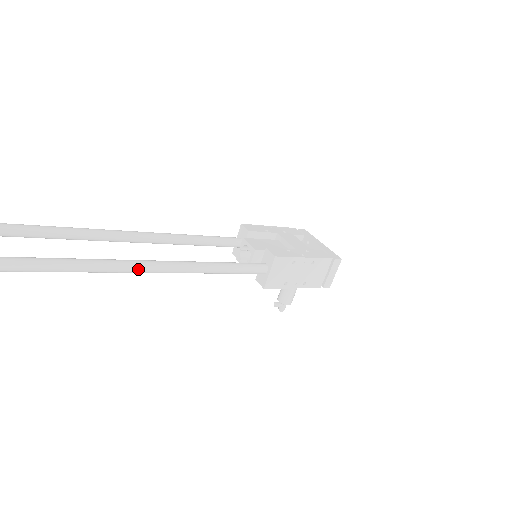
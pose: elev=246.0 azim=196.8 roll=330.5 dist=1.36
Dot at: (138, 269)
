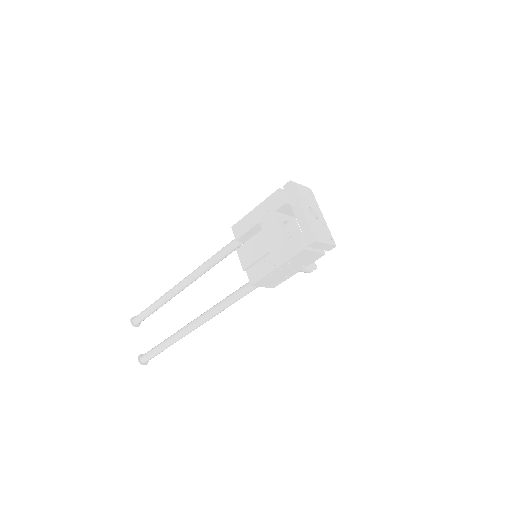
Dot at: (188, 333)
